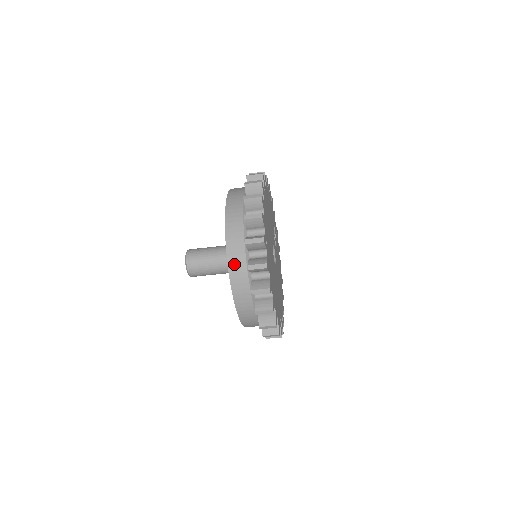
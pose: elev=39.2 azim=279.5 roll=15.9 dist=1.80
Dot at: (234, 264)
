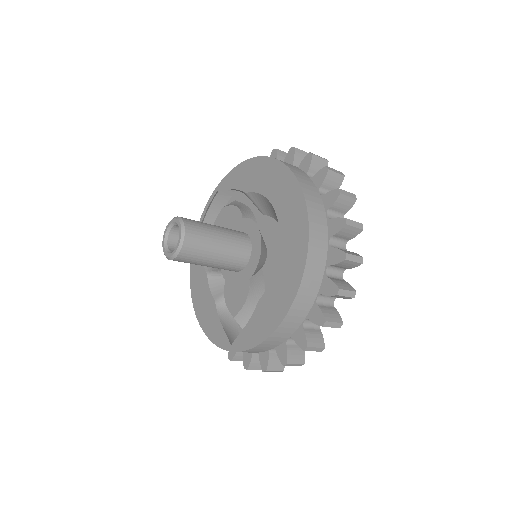
Dot at: (315, 219)
